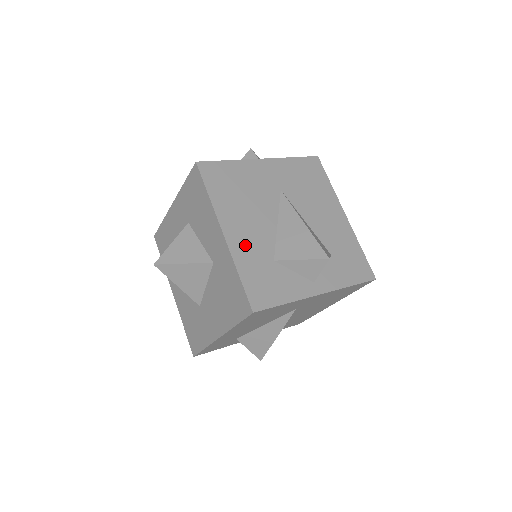
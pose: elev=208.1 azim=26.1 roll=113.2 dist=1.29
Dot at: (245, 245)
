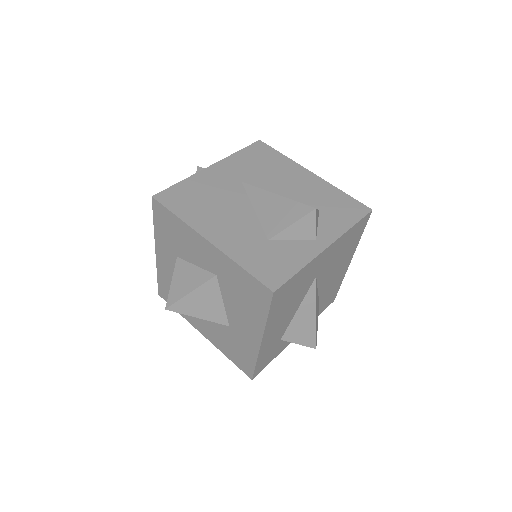
Dot at: (234, 241)
